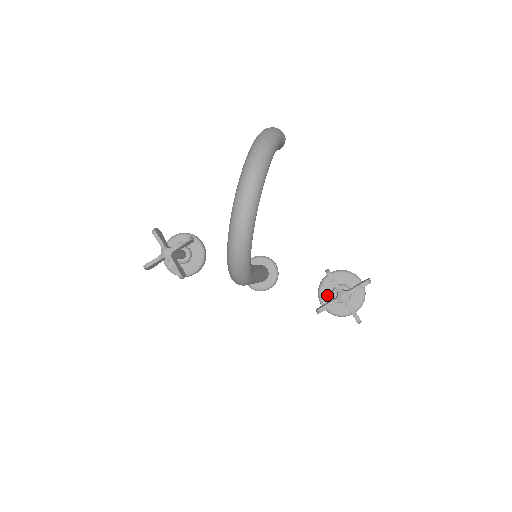
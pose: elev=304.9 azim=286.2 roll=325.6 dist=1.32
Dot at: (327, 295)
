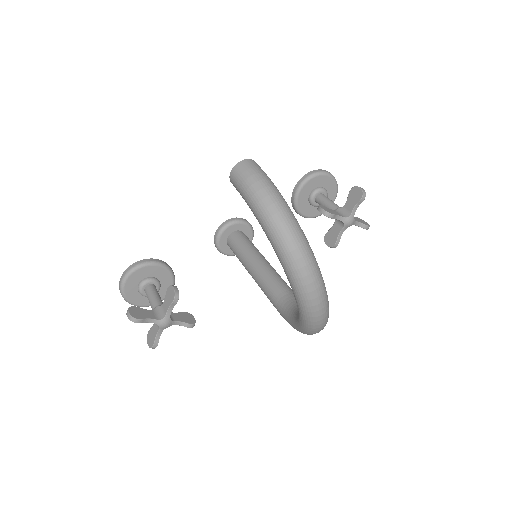
Dot at: (306, 208)
